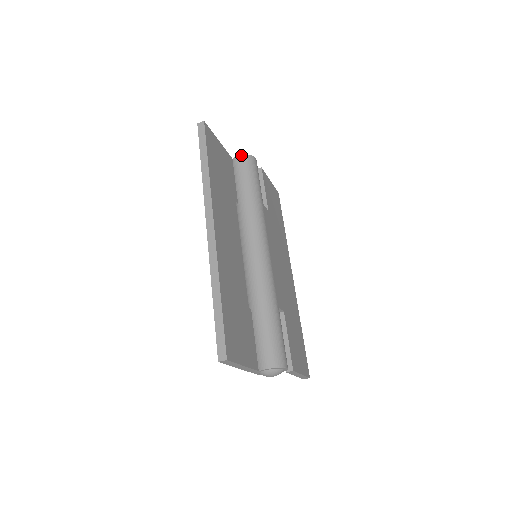
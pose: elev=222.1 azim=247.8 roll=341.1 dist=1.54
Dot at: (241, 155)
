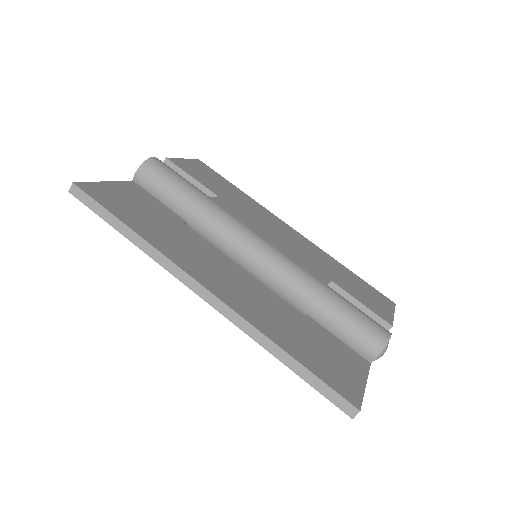
Dot at: (138, 169)
